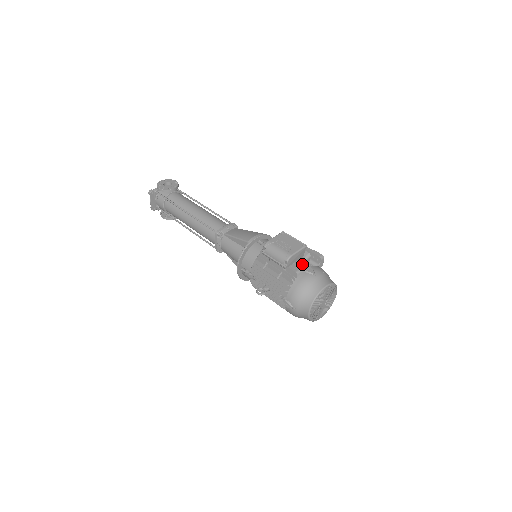
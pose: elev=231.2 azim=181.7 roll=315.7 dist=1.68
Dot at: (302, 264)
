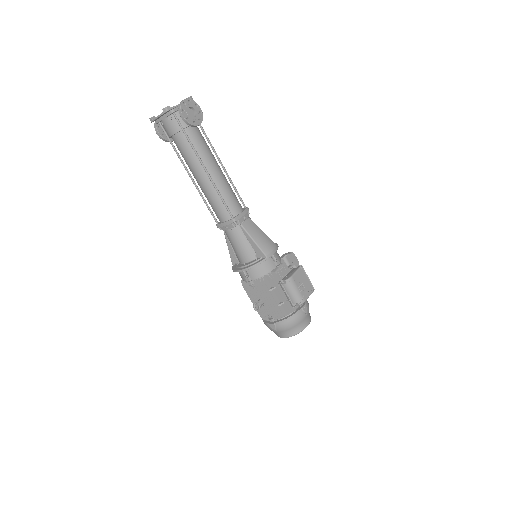
Dot at: occluded
